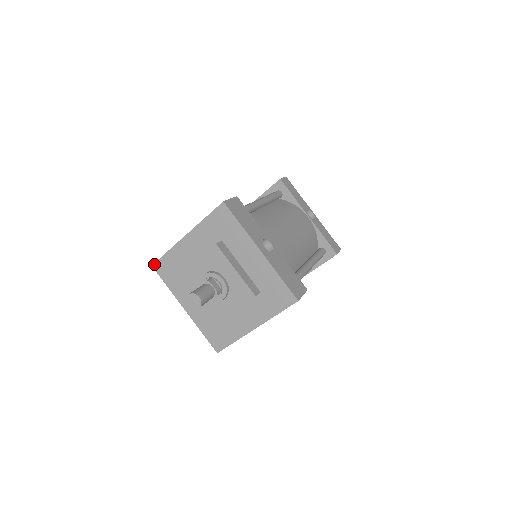
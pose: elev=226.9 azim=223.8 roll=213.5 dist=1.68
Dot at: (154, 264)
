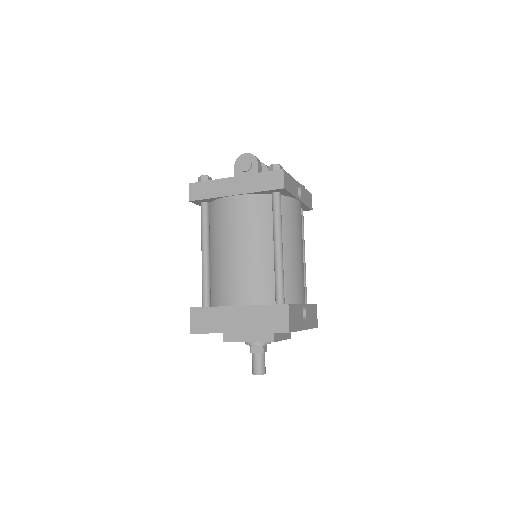
Dot at: occluded
